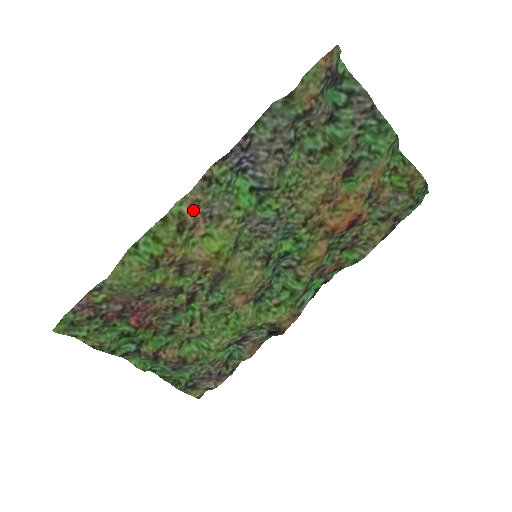
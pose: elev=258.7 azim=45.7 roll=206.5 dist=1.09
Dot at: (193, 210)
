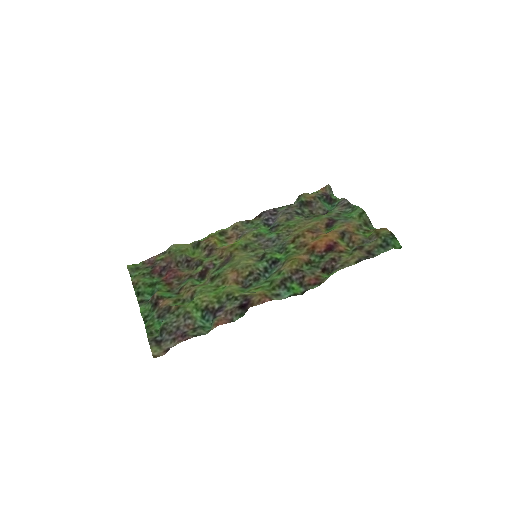
Dot at: (233, 230)
